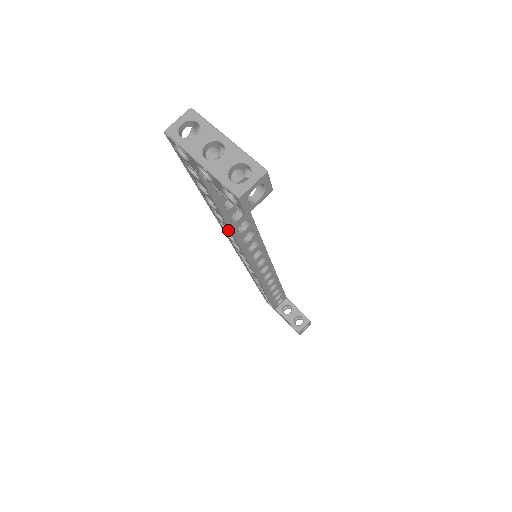
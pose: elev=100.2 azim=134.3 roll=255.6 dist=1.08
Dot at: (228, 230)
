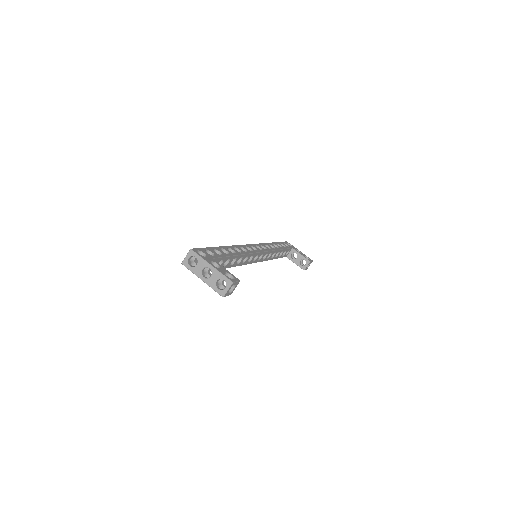
Dot at: occluded
